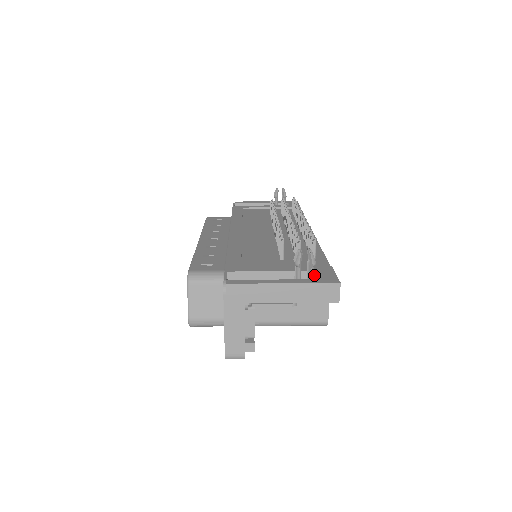
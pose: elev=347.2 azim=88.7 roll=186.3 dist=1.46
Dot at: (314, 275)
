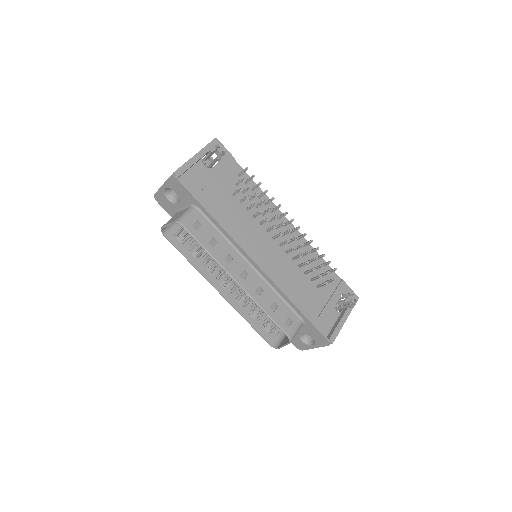
Dot at: (342, 294)
